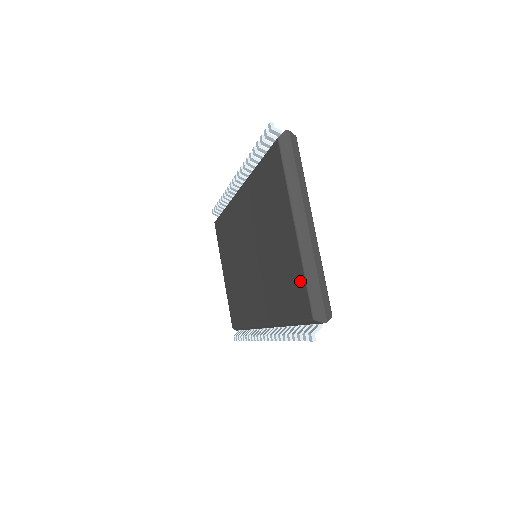
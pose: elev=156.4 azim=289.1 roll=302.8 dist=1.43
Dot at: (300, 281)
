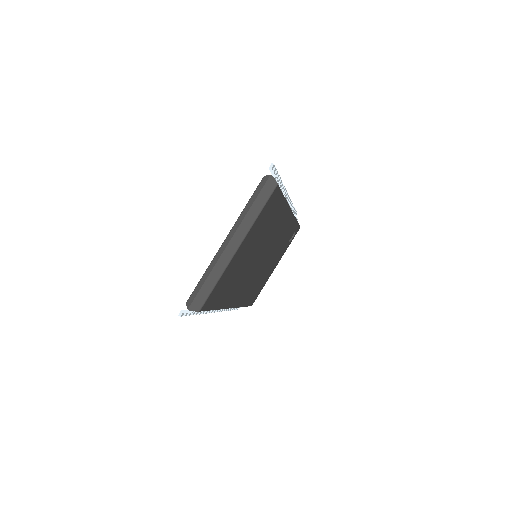
Dot at: occluded
